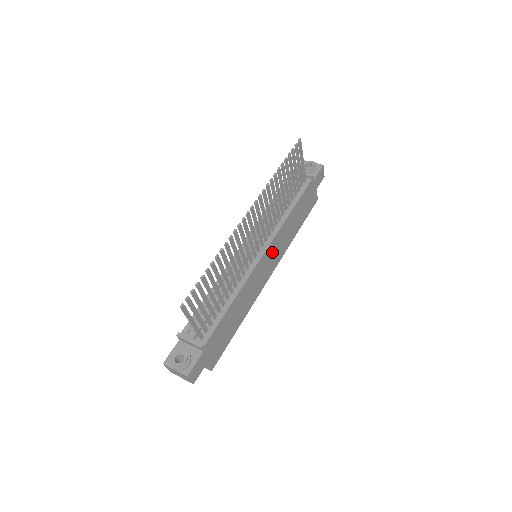
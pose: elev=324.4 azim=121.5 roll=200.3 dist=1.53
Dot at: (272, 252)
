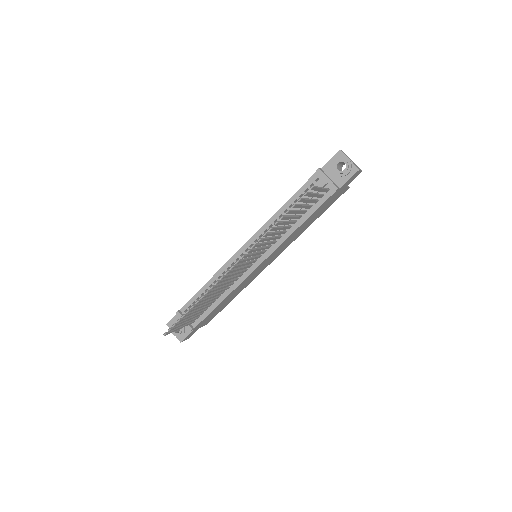
Dot at: (272, 256)
